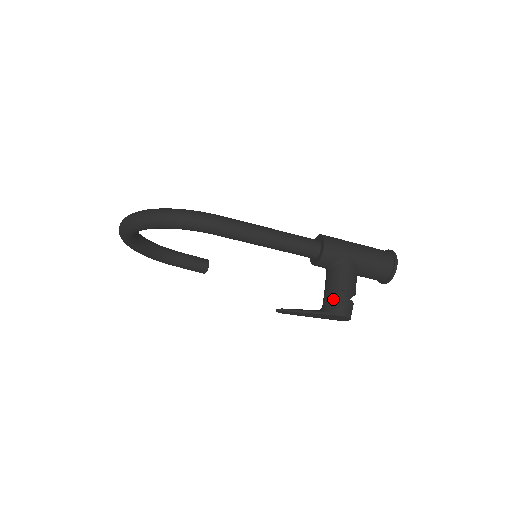
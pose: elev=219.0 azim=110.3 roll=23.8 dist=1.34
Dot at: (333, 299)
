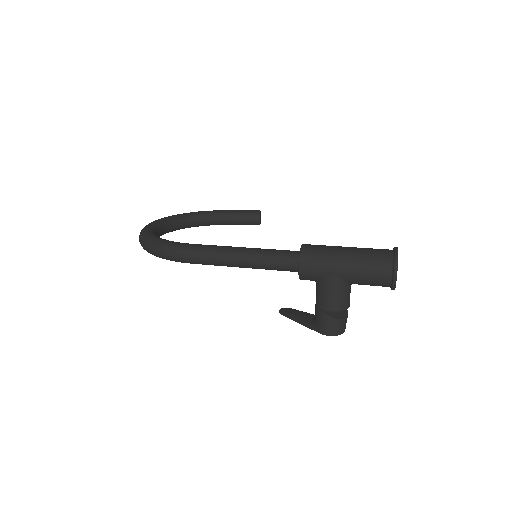
Dot at: (318, 317)
